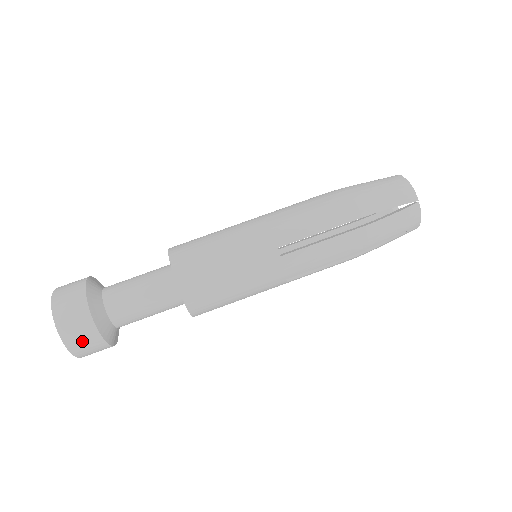
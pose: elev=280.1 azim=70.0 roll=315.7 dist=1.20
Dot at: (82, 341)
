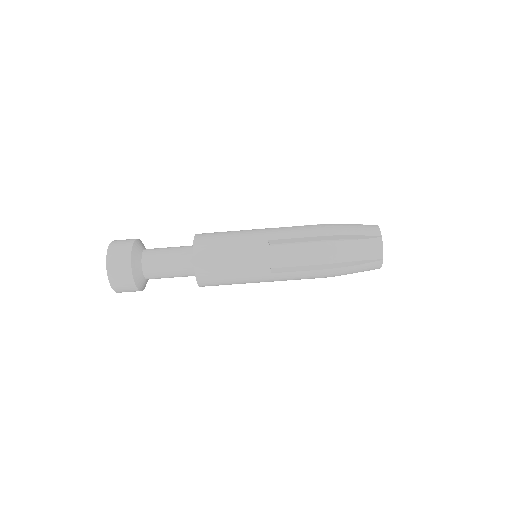
Dot at: occluded
